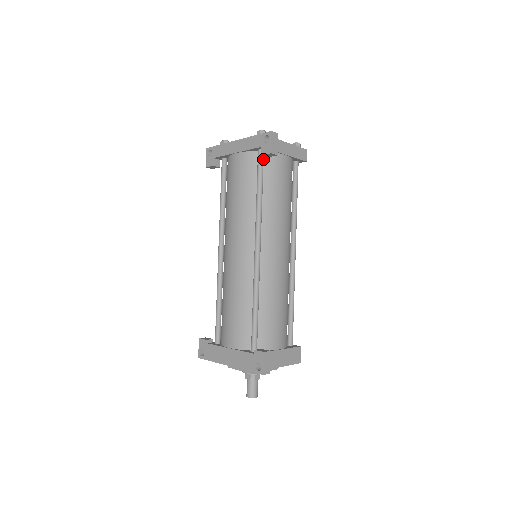
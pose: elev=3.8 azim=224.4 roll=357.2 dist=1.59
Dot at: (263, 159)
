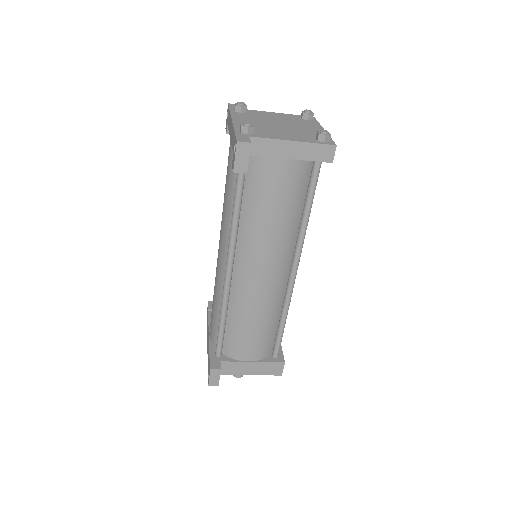
Dot at: occluded
